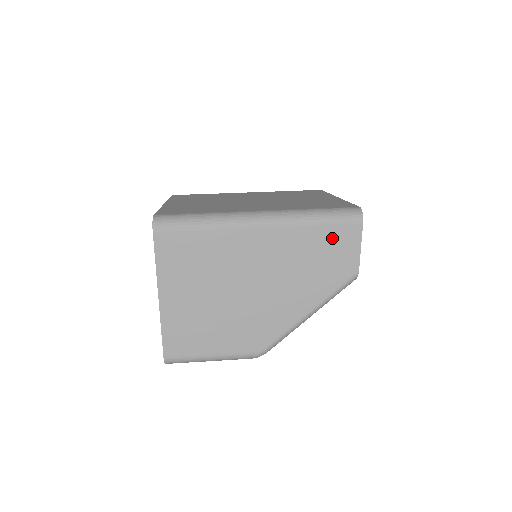
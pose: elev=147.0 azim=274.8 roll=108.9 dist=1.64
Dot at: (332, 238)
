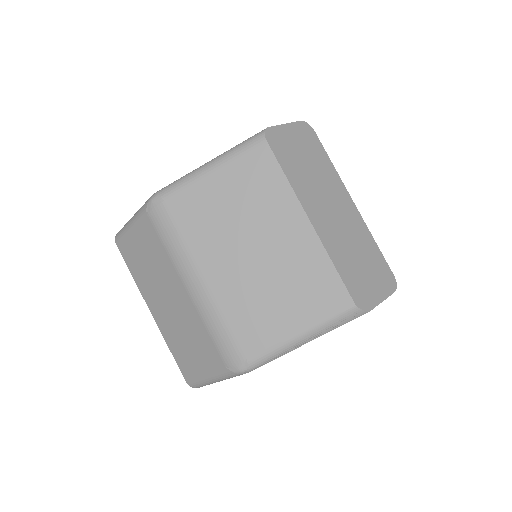
Dot at: occluded
